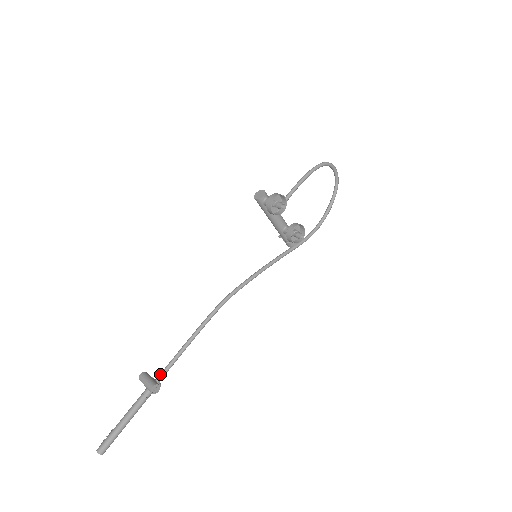
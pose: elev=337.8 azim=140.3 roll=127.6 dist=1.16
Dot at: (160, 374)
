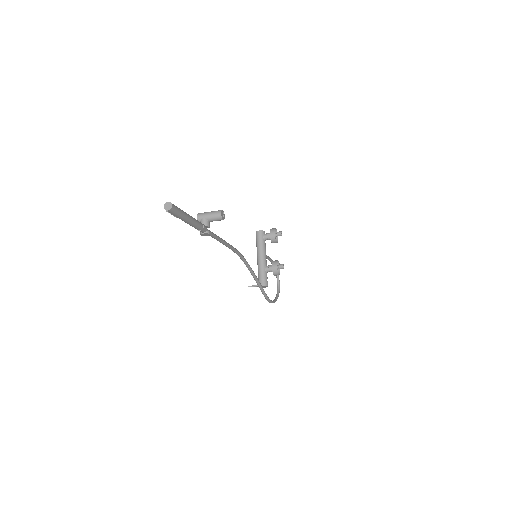
Dot at: (209, 230)
